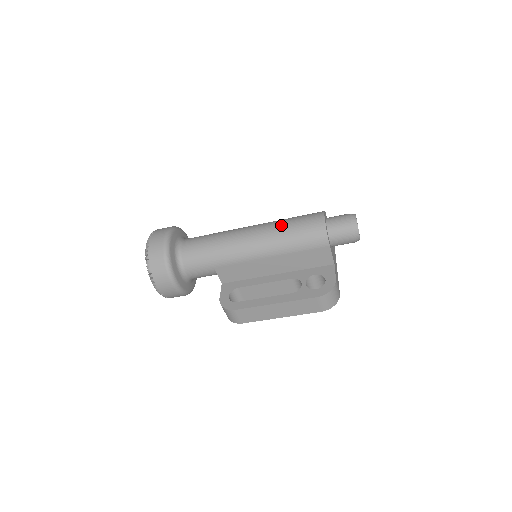
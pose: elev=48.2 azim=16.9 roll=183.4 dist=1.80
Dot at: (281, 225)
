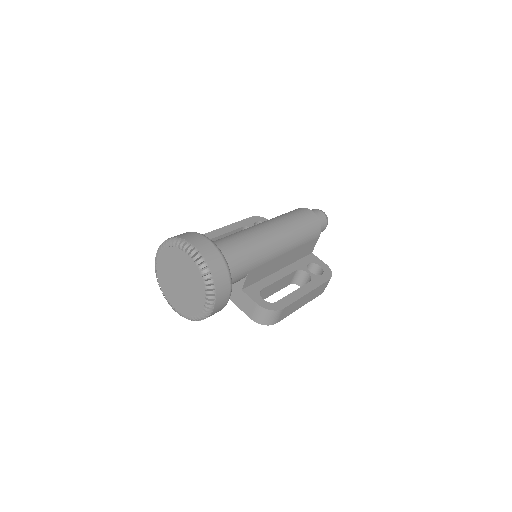
Dot at: (290, 221)
